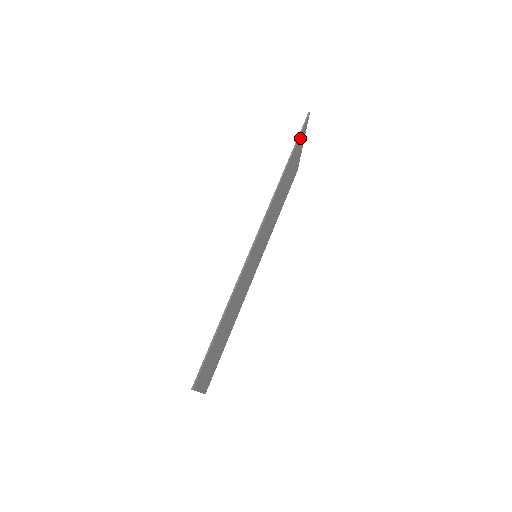
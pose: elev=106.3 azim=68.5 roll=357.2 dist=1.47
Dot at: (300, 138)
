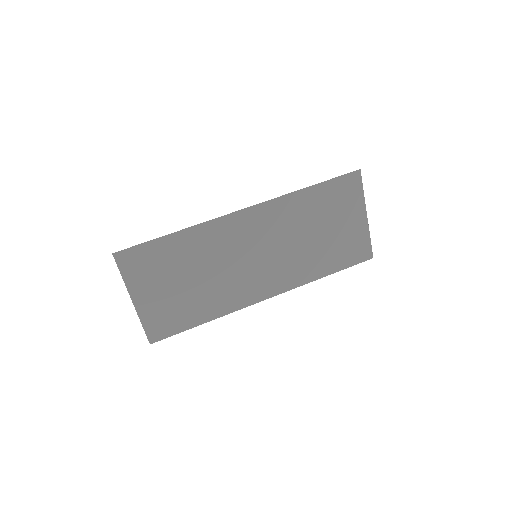
Dot at: (343, 186)
